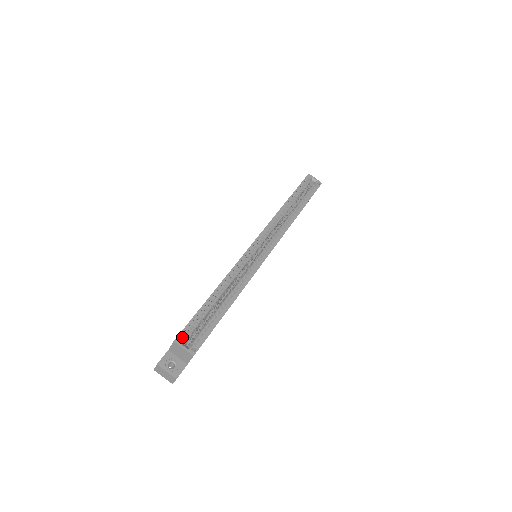
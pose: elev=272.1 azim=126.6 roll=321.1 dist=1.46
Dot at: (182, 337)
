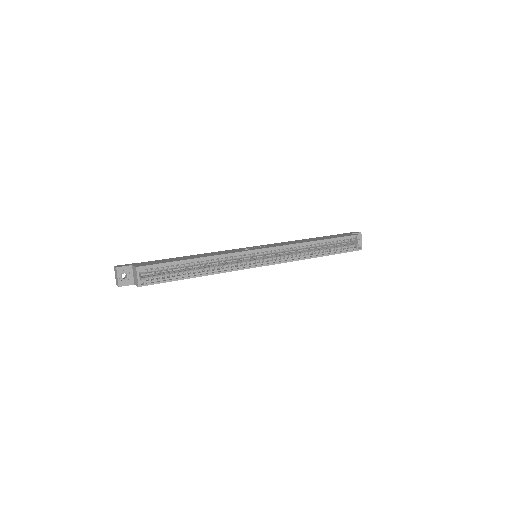
Dot at: (144, 269)
